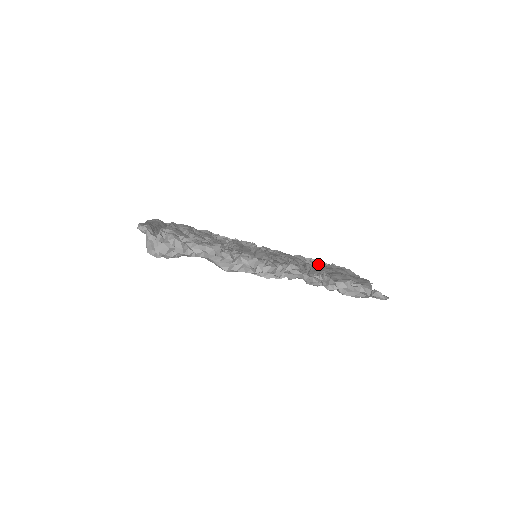
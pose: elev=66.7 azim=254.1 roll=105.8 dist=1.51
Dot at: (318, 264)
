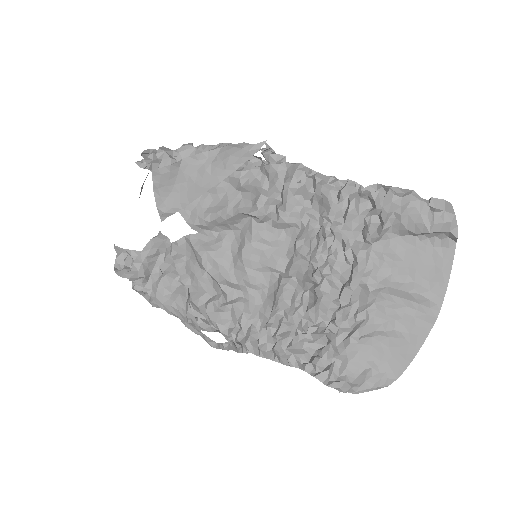
Dot at: (336, 347)
